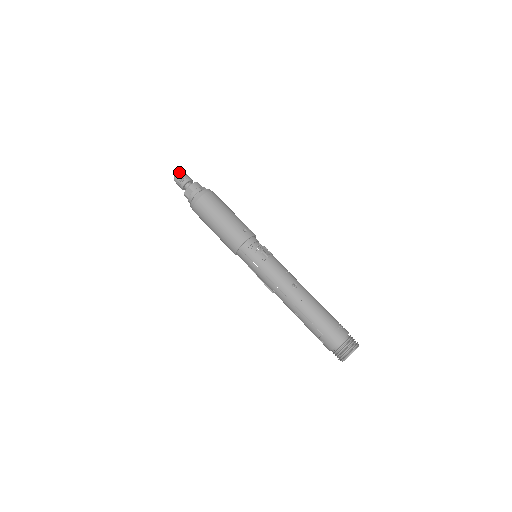
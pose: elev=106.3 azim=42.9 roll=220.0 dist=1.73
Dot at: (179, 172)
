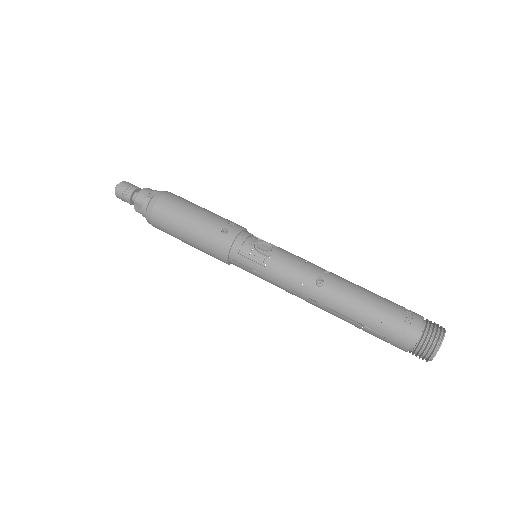
Dot at: (117, 186)
